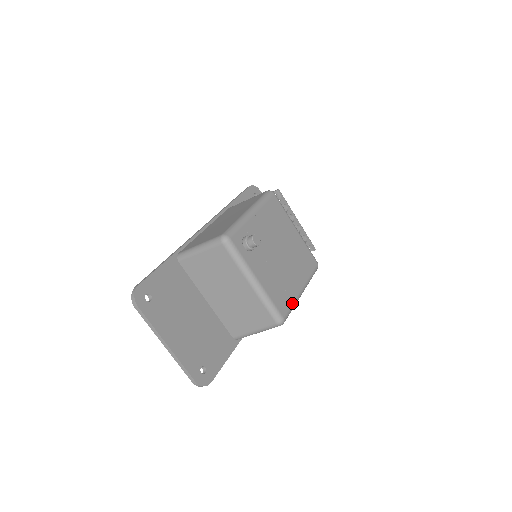
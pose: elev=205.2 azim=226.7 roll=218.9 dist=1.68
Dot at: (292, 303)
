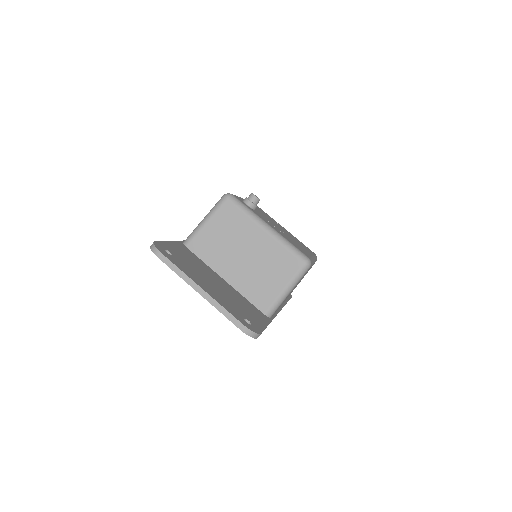
Dot at: (310, 256)
